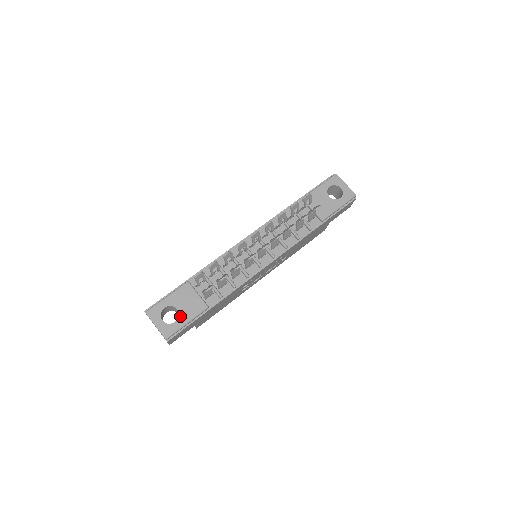
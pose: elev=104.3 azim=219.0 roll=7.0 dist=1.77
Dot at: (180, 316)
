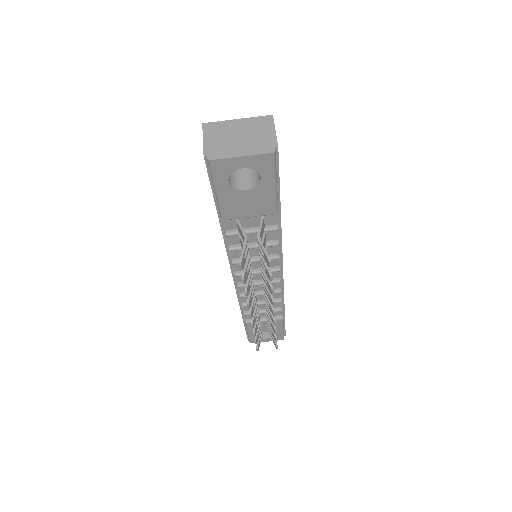
Dot at: occluded
